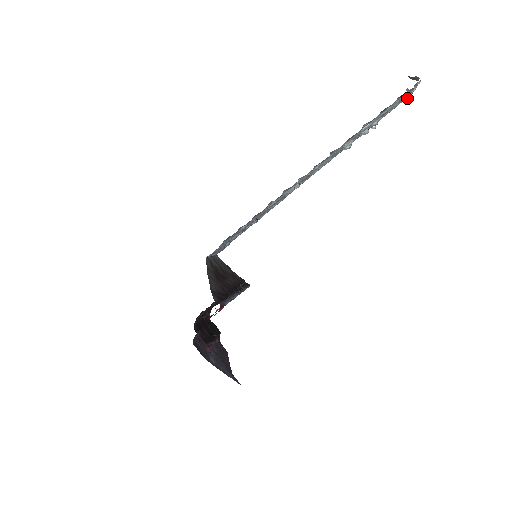
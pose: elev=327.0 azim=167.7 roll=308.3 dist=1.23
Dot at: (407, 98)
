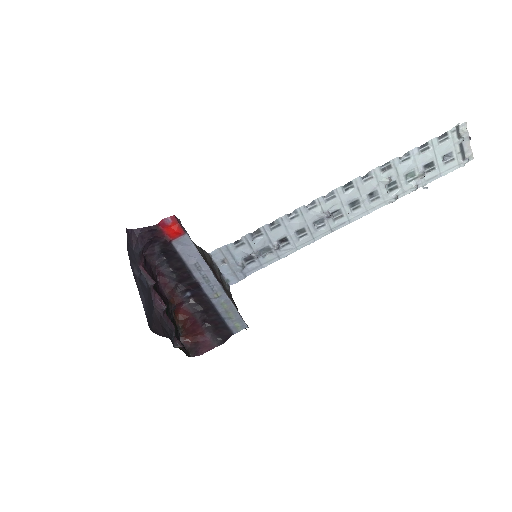
Dot at: (462, 162)
